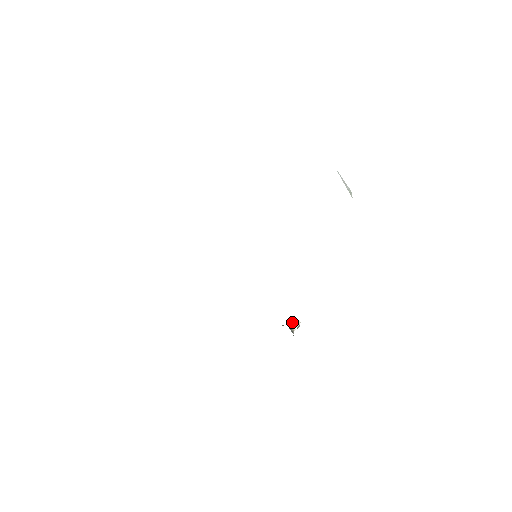
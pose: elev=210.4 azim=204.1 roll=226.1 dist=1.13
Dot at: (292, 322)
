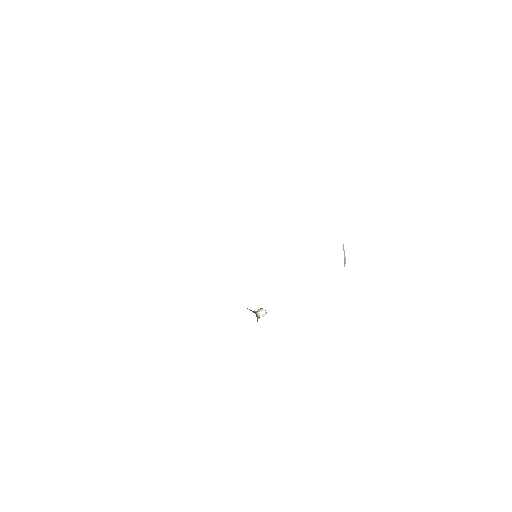
Dot at: (260, 311)
